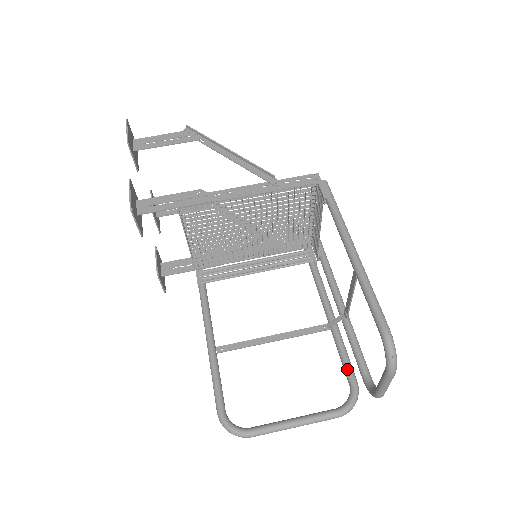
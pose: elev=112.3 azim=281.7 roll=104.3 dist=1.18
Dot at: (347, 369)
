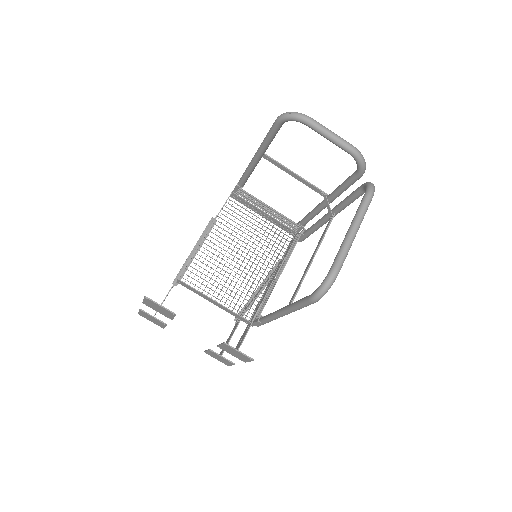
Dot at: (353, 194)
